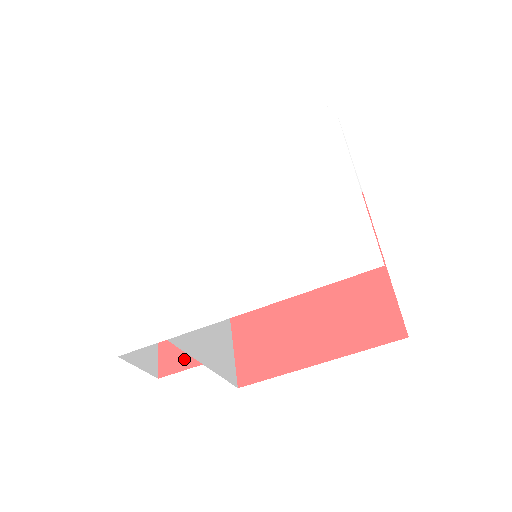
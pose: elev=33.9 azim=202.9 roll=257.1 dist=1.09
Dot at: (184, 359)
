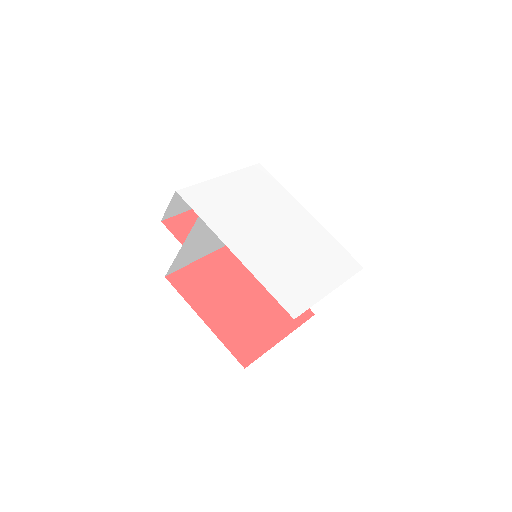
Dot at: (179, 233)
